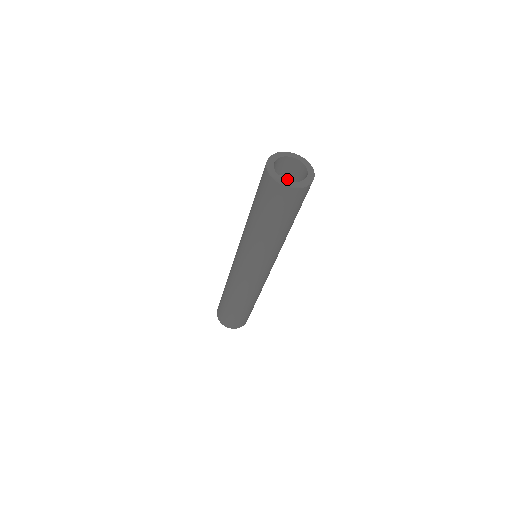
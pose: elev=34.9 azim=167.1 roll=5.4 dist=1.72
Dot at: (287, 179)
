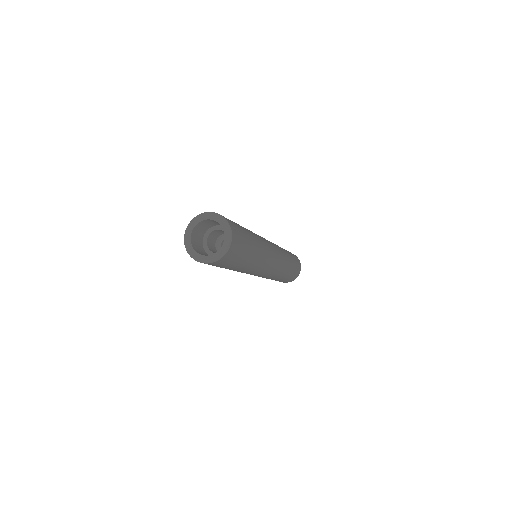
Dot at: occluded
